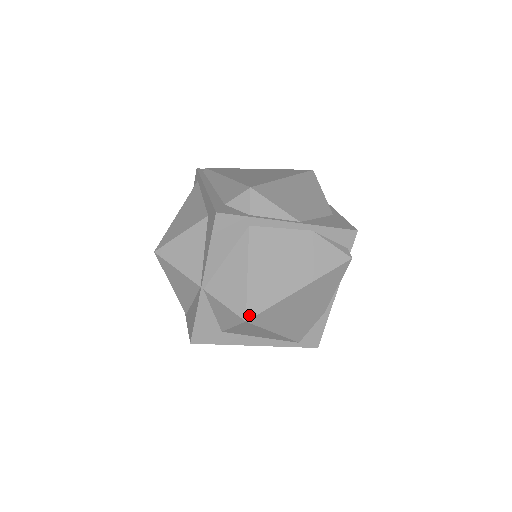
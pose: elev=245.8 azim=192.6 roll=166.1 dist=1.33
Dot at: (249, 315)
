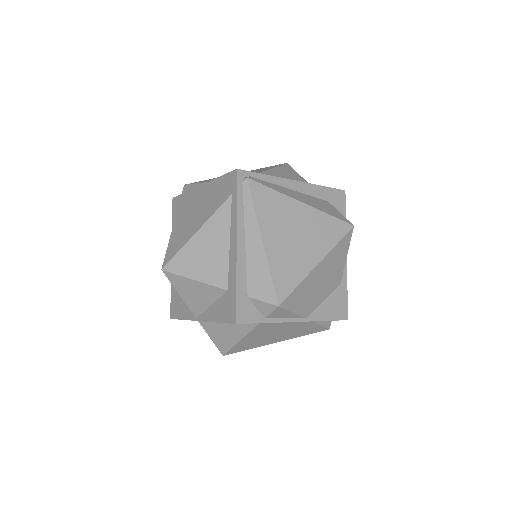
Dot at: (227, 354)
